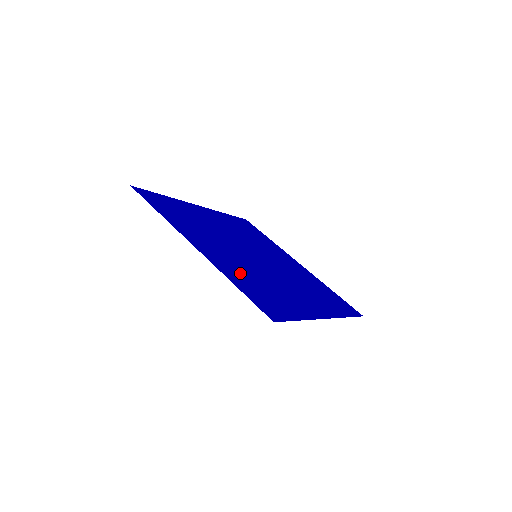
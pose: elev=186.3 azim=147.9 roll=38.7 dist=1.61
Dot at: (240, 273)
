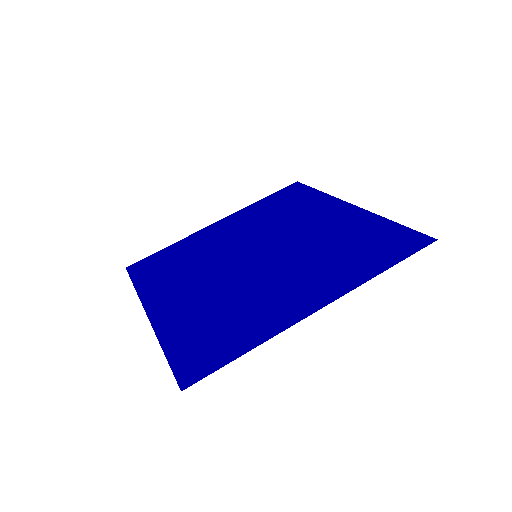
Dot at: (341, 267)
